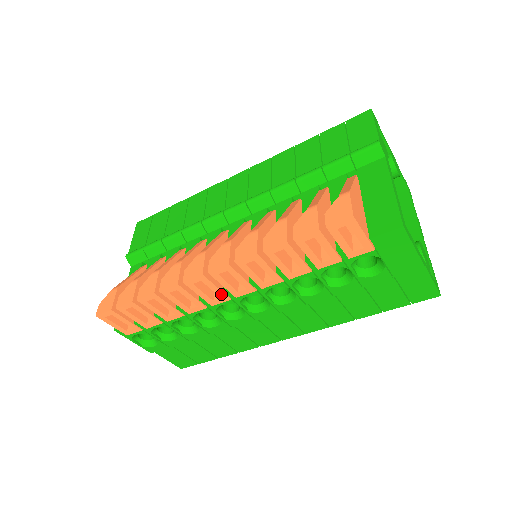
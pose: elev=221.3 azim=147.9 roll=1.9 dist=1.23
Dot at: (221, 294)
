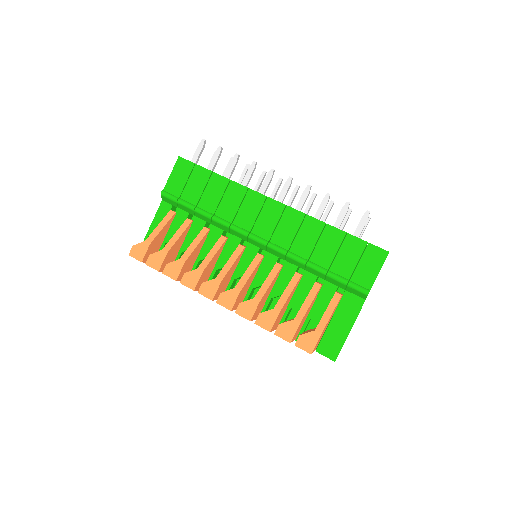
Dot at: occluded
